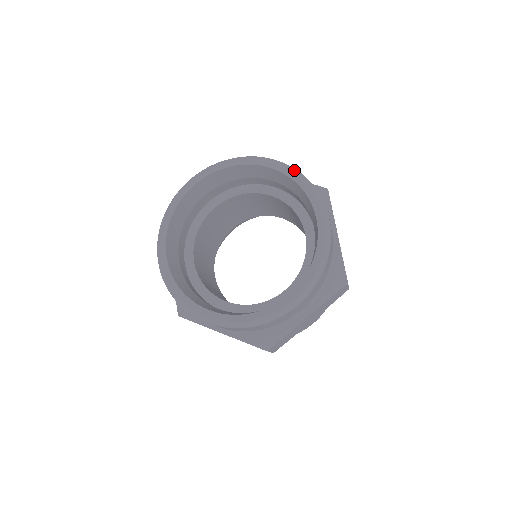
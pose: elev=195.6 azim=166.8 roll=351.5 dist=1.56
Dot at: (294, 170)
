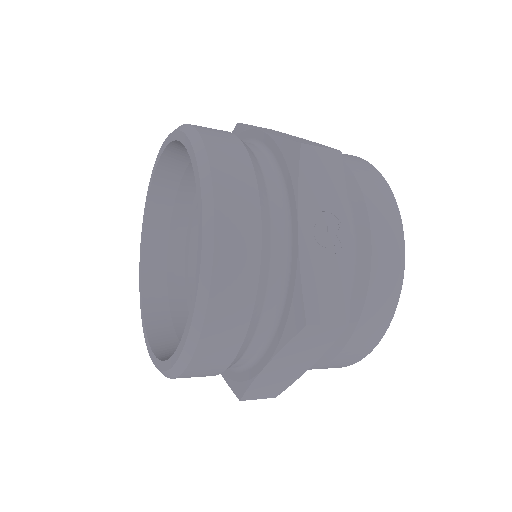
Dot at: (196, 141)
